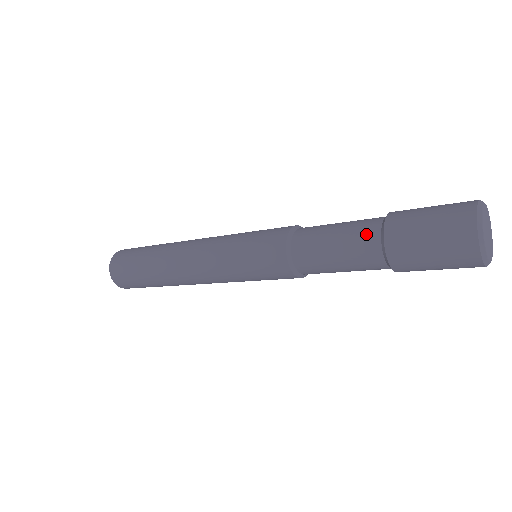
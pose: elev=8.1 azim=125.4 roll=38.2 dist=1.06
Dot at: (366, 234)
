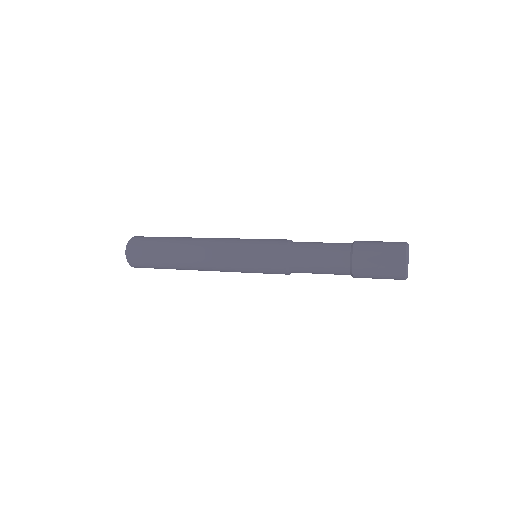
Dot at: (341, 257)
